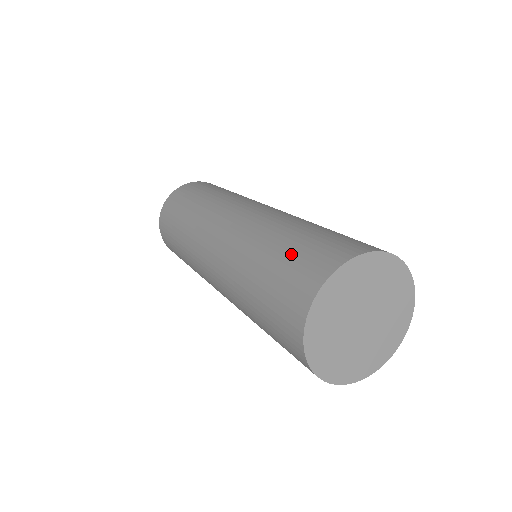
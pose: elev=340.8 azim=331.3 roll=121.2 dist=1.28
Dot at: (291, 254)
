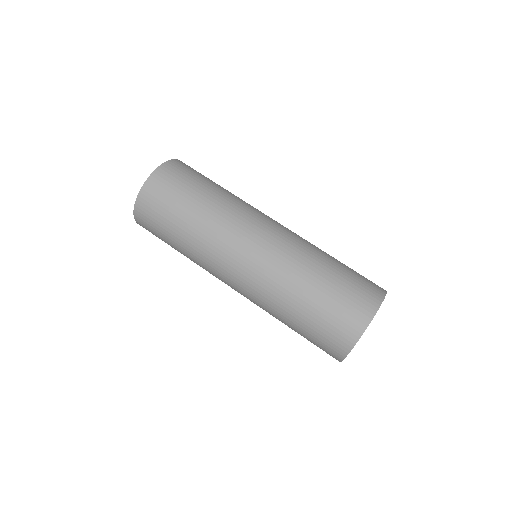
Dot at: (335, 297)
